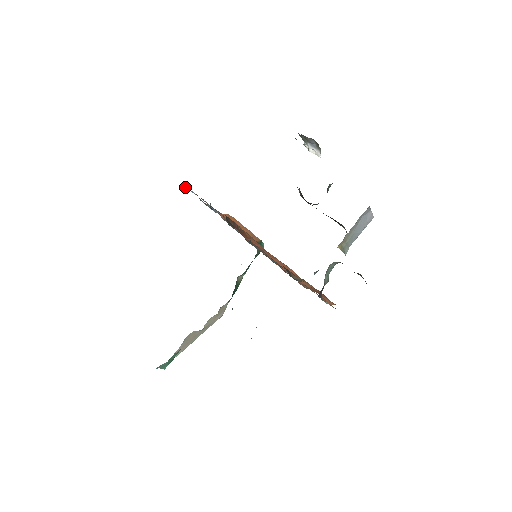
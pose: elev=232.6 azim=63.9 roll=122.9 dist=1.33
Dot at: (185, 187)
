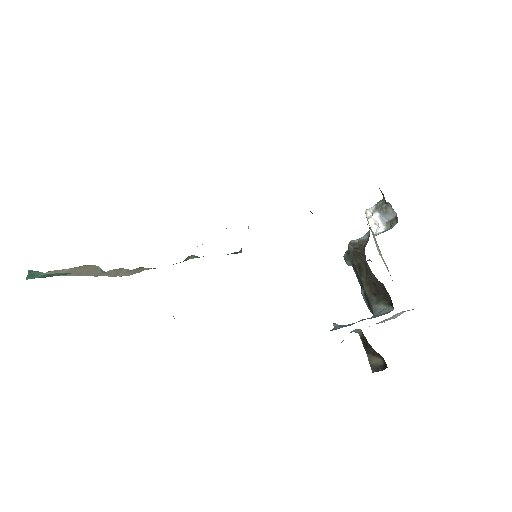
Dot at: occluded
